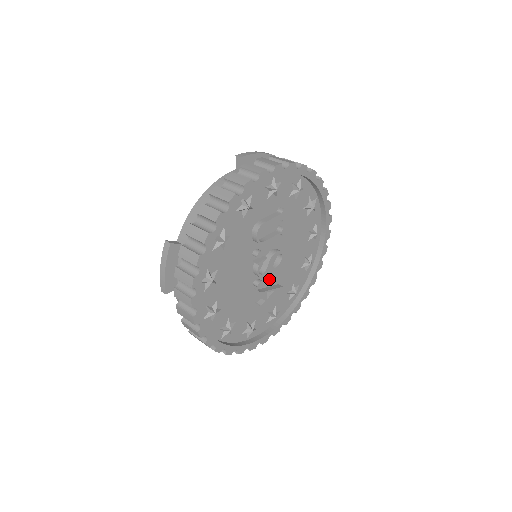
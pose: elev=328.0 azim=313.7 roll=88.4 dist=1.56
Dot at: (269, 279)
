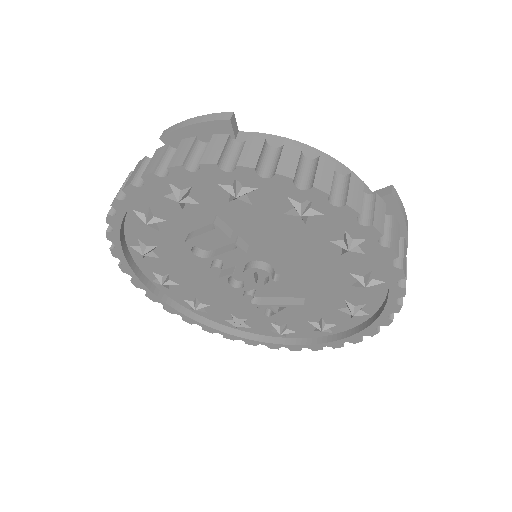
Dot at: (277, 290)
